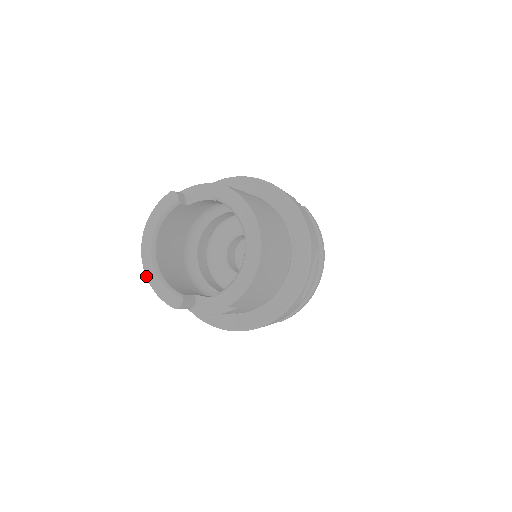
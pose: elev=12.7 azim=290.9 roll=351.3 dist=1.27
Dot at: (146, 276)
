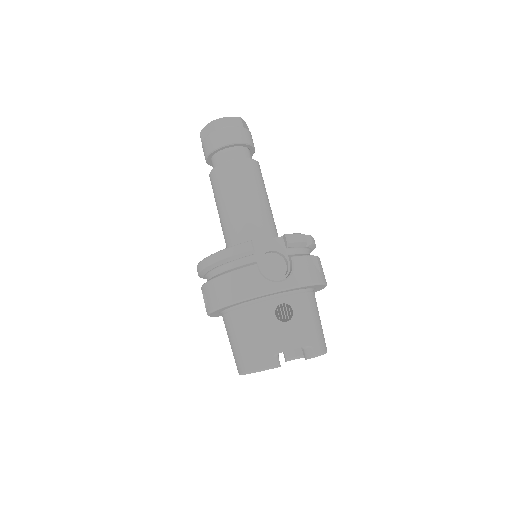
Dot at: occluded
